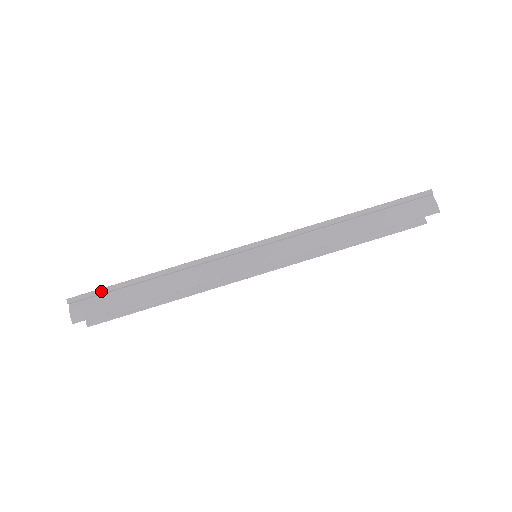
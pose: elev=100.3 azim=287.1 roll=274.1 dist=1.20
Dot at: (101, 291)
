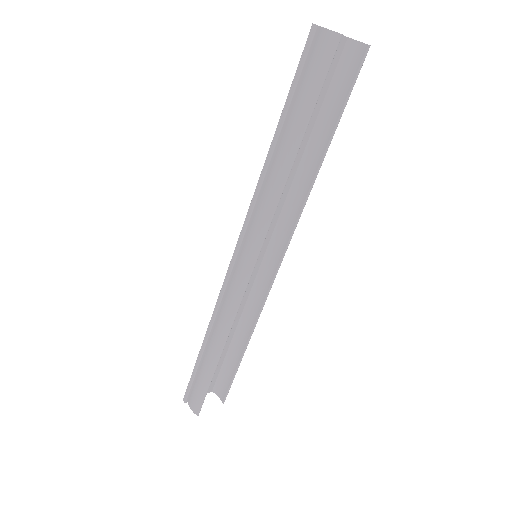
Dot at: (191, 380)
